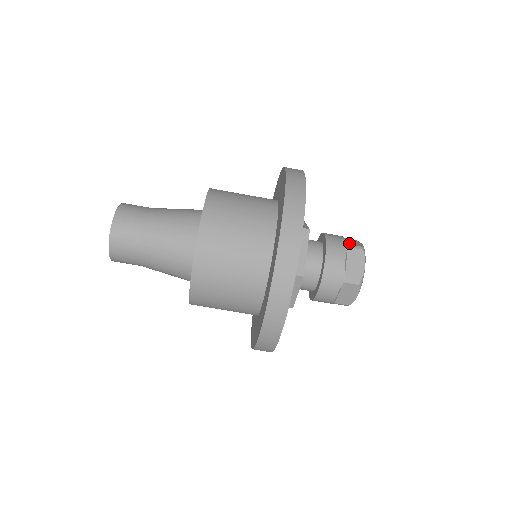
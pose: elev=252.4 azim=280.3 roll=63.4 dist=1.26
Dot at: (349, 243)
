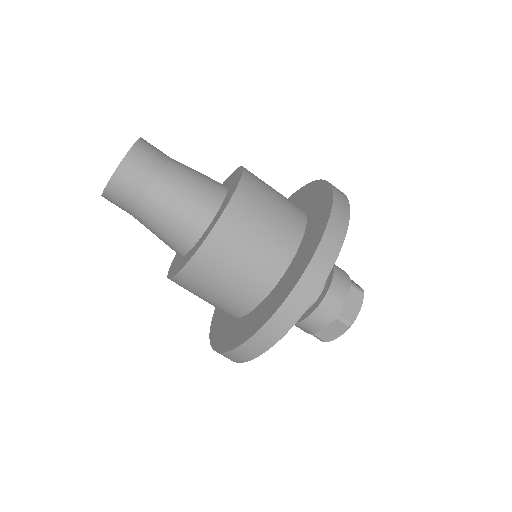
Dot at: occluded
